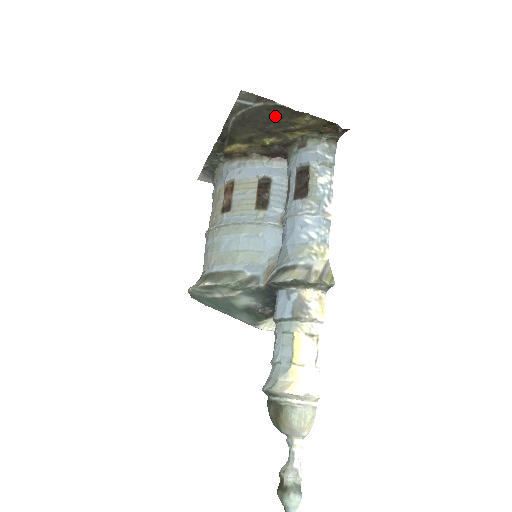
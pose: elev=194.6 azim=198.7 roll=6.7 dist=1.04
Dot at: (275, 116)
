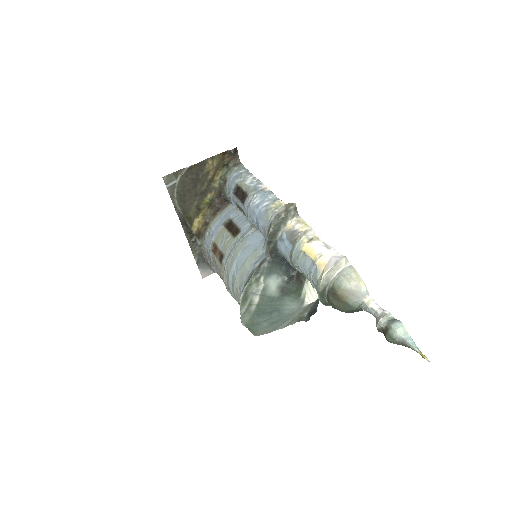
Dot at: (194, 177)
